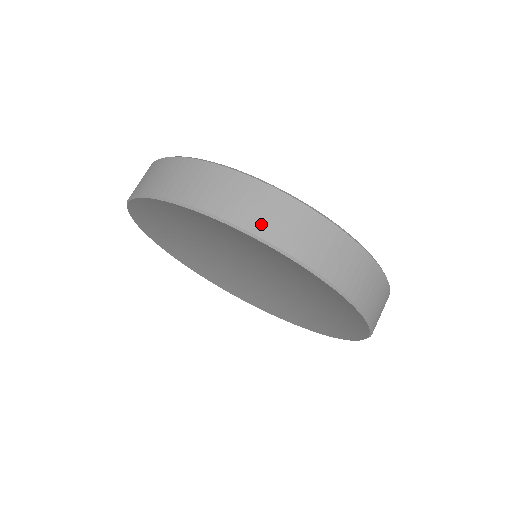
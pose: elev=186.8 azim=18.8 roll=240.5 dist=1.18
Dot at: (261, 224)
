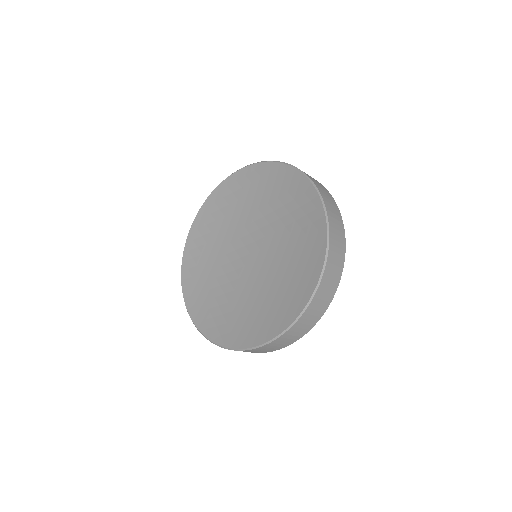
Dot at: occluded
